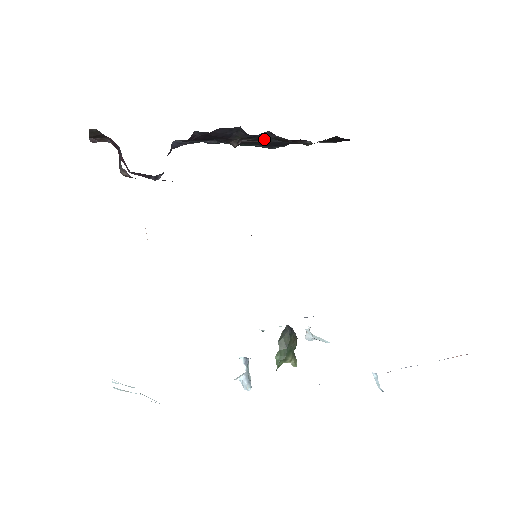
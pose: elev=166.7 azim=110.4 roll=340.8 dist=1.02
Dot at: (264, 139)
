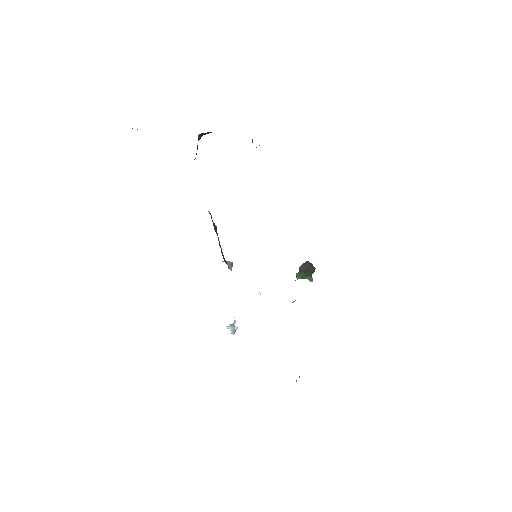
Dot at: occluded
